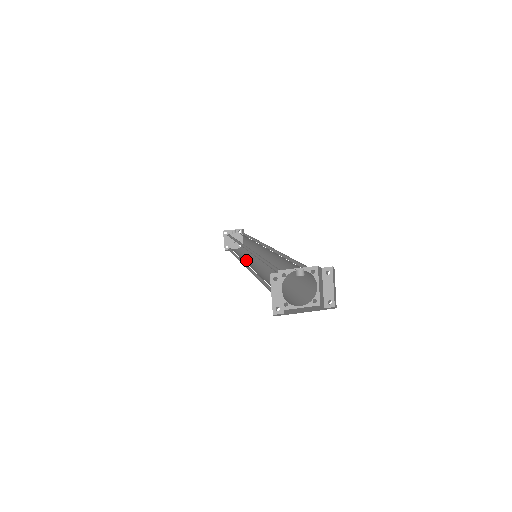
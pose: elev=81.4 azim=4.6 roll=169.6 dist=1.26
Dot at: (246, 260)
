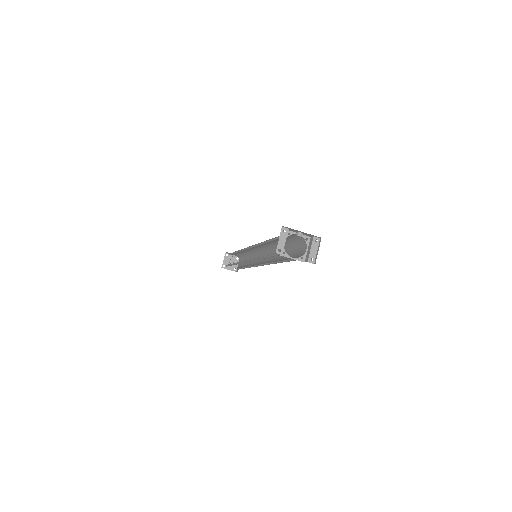
Dot at: occluded
